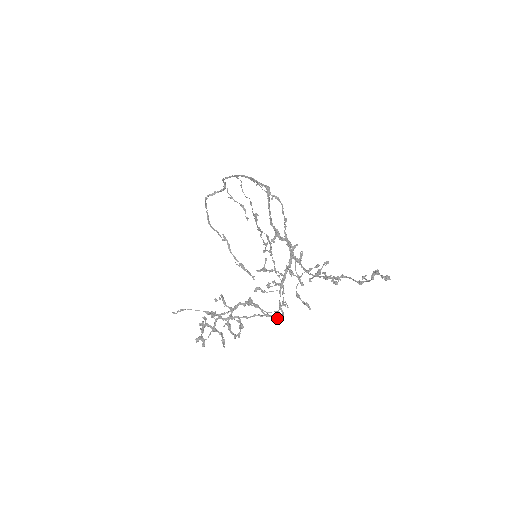
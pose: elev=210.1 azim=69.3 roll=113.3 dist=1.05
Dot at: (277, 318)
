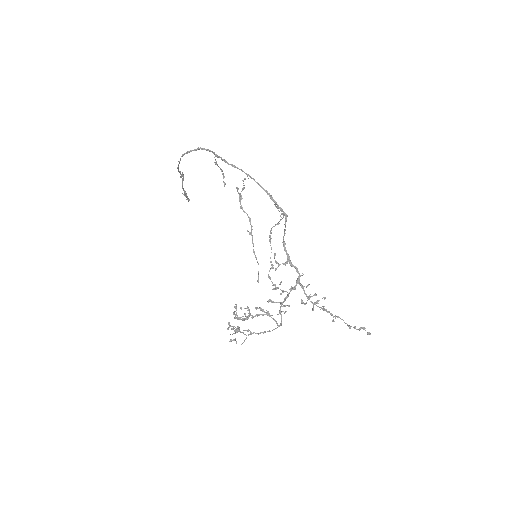
Dot at: (281, 324)
